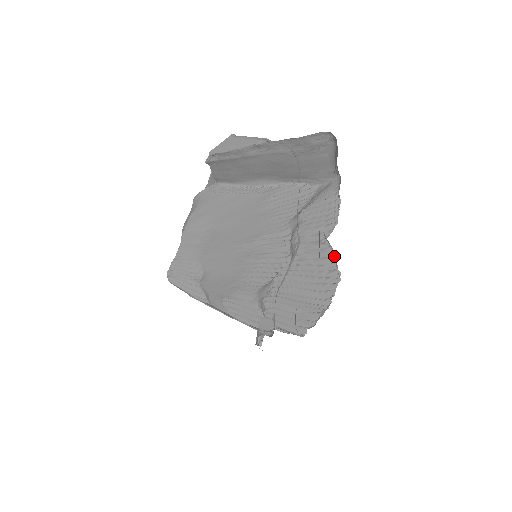
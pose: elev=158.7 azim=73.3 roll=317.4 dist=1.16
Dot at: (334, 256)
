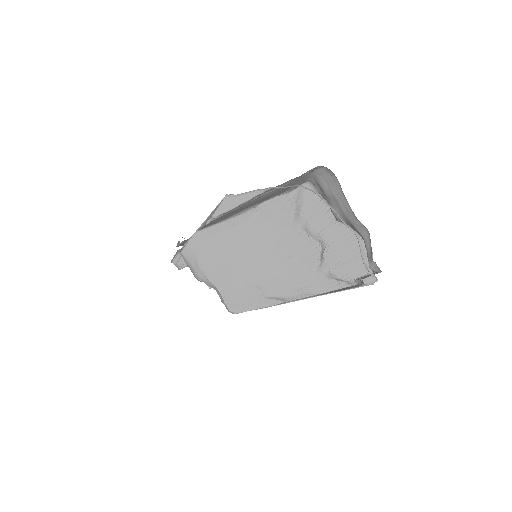
Dot at: occluded
